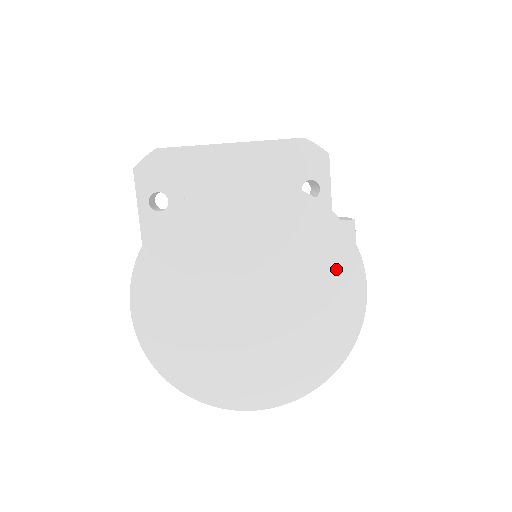
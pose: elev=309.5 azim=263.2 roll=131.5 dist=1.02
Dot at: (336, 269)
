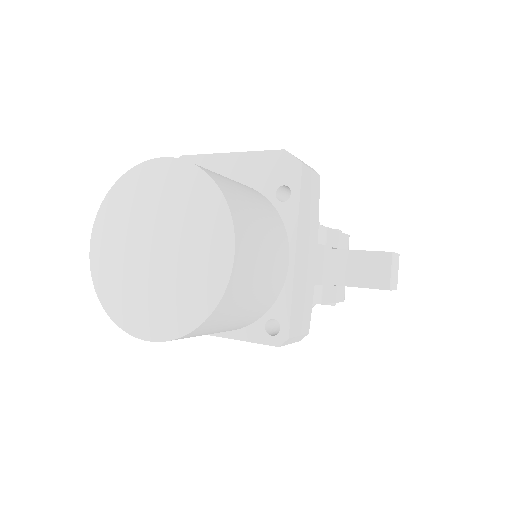
Dot at: (214, 233)
